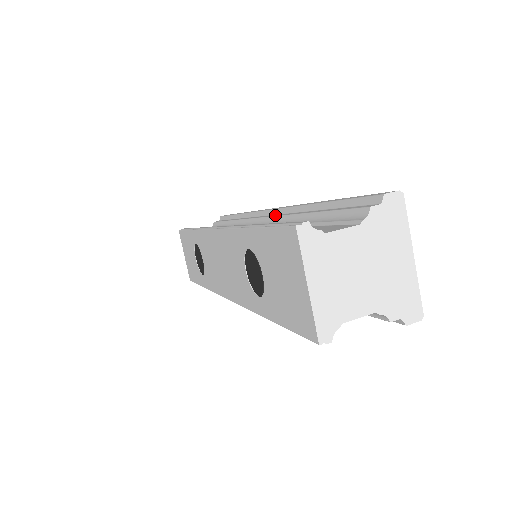
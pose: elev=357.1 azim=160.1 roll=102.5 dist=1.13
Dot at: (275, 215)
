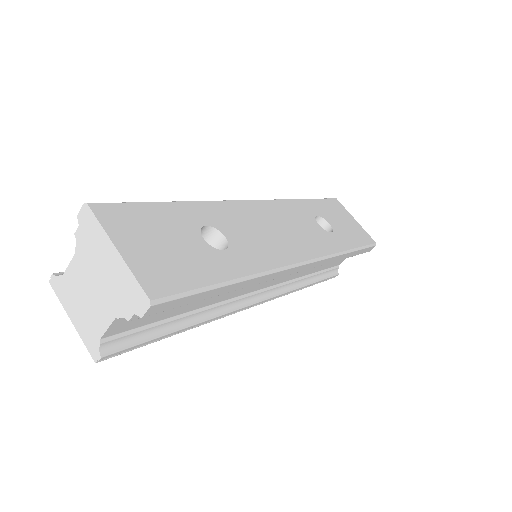
Dot at: occluded
